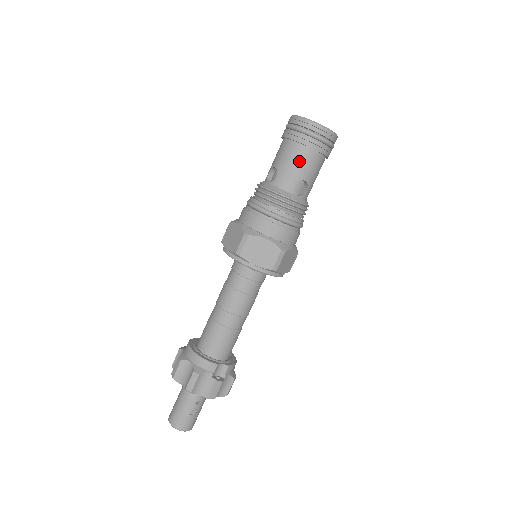
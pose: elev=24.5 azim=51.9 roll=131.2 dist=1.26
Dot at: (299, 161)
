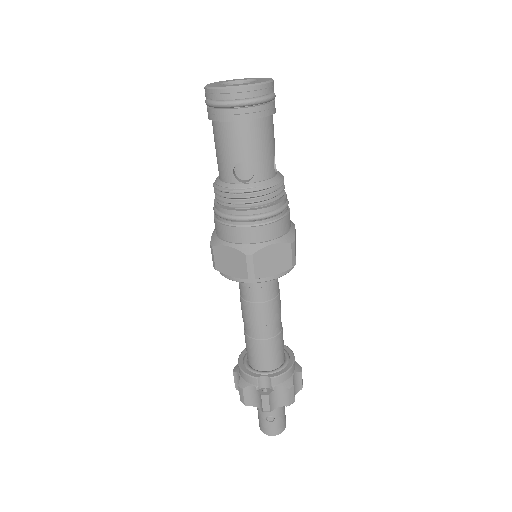
Dot at: (224, 142)
